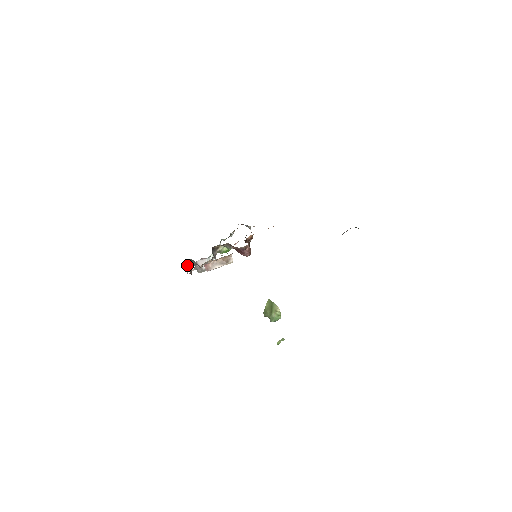
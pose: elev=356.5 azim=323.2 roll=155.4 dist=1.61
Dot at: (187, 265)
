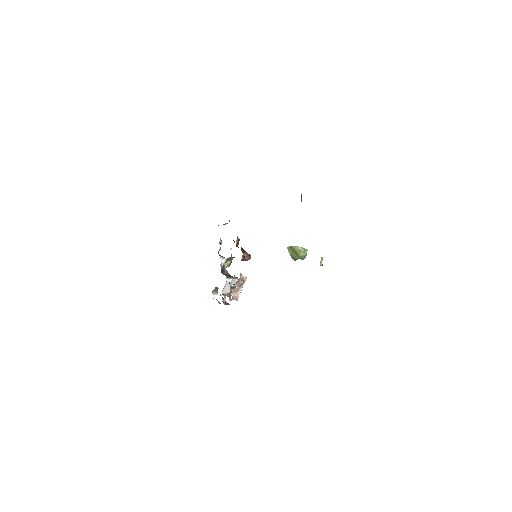
Dot at: (216, 294)
